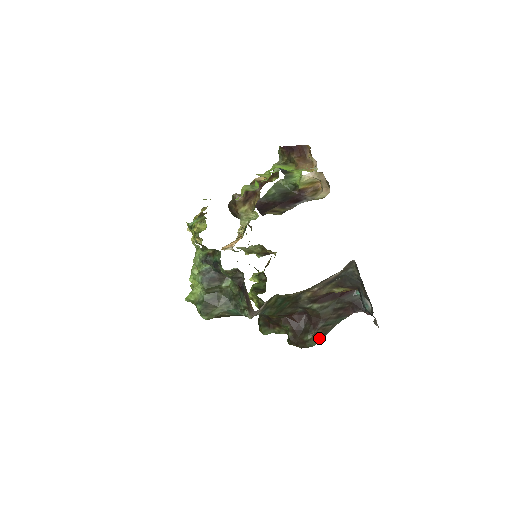
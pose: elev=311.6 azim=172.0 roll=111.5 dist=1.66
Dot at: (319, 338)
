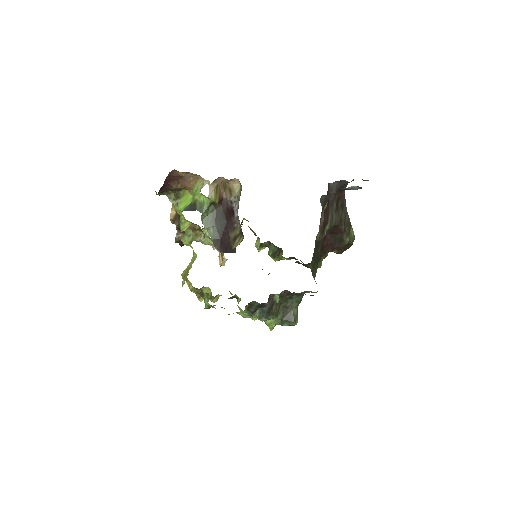
Dot at: (351, 231)
